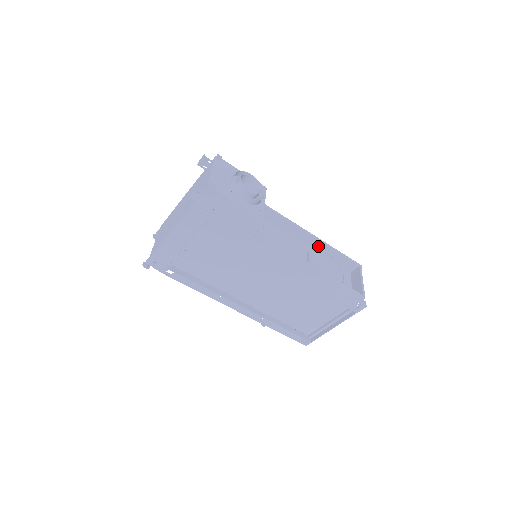
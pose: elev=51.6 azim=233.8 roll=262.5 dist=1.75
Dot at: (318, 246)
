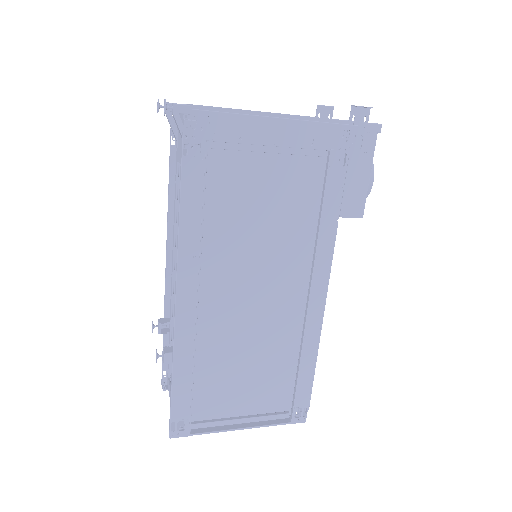
Dot at: occluded
